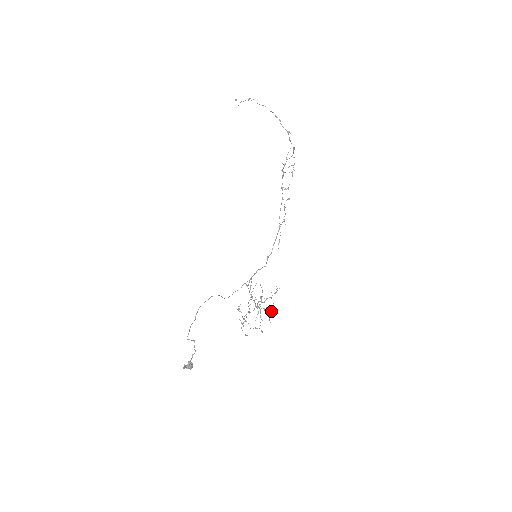
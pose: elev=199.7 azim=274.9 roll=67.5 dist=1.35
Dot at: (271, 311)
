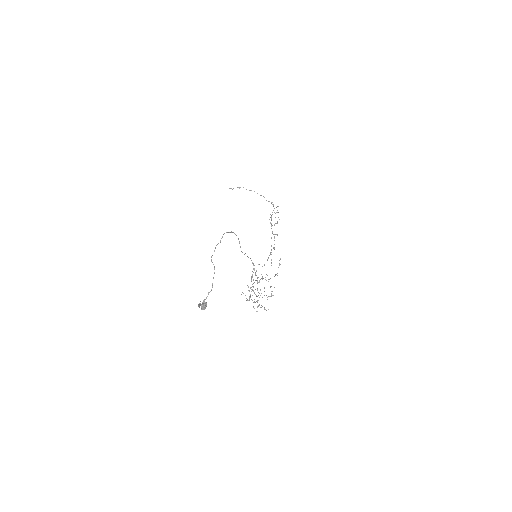
Dot at: occluded
